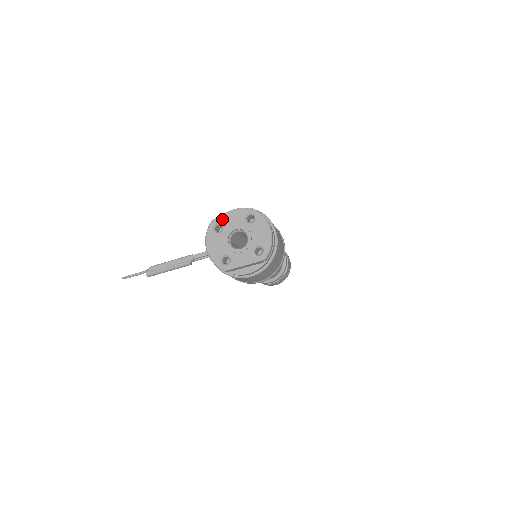
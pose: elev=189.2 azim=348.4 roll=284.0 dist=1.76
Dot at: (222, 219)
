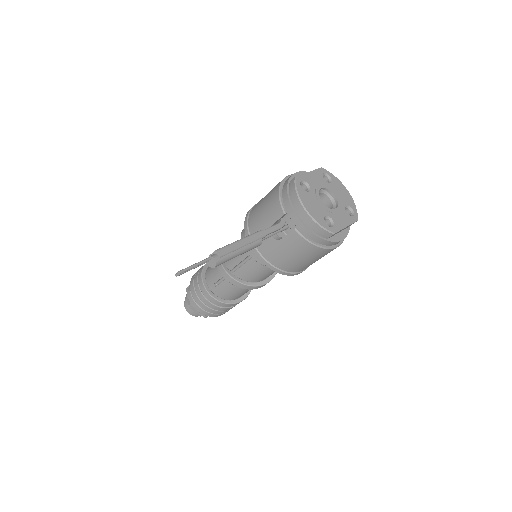
Dot at: (304, 177)
